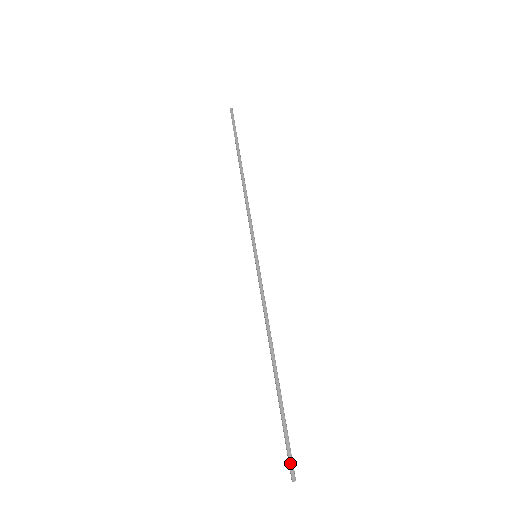
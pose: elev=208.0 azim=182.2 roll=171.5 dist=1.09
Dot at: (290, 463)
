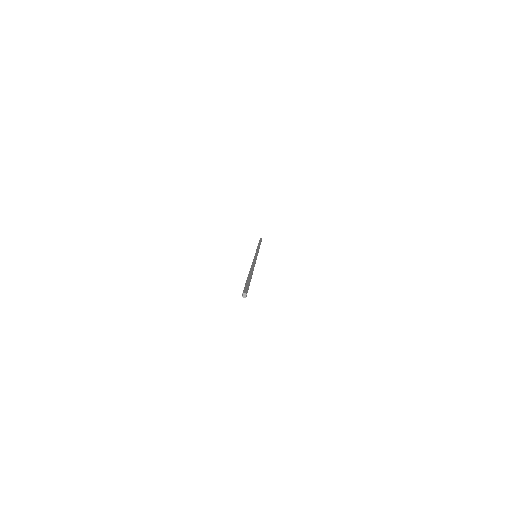
Dot at: (245, 289)
